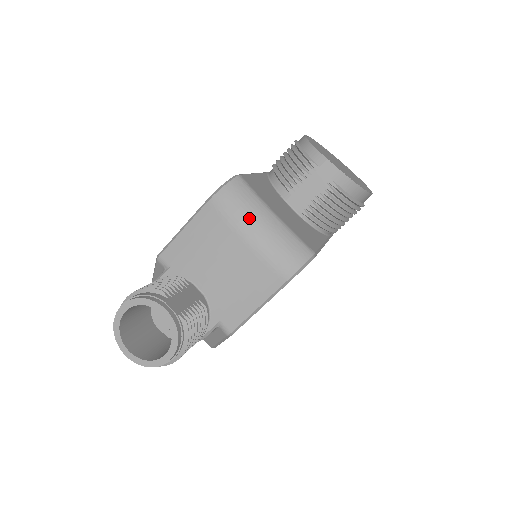
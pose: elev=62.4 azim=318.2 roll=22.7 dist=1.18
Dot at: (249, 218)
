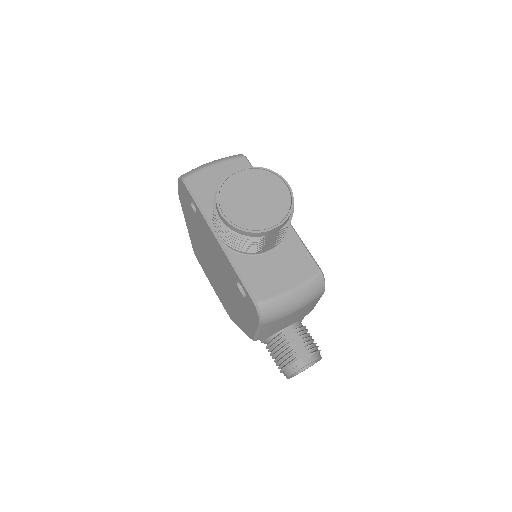
Dot at: (288, 309)
